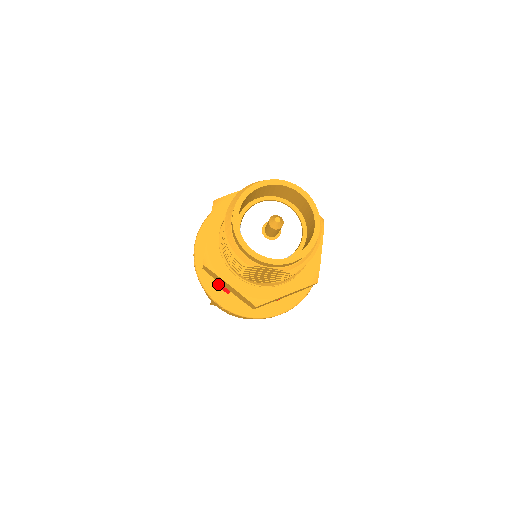
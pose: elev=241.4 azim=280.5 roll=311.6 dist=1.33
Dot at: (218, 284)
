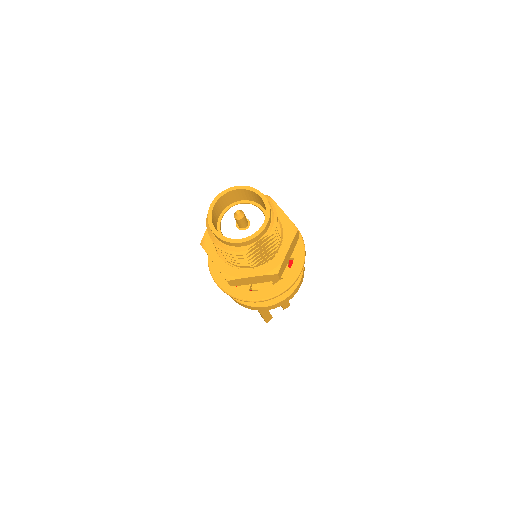
Dot at: occluded
